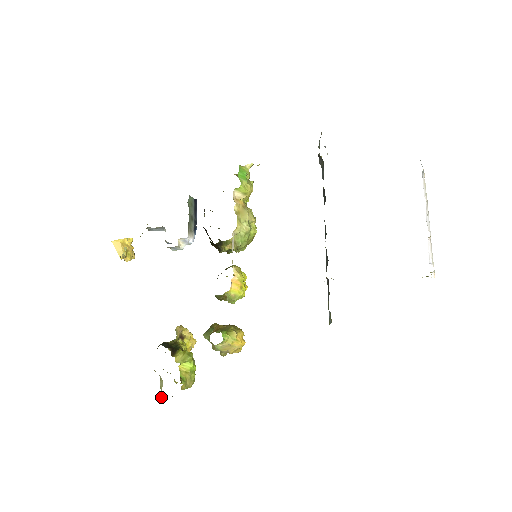
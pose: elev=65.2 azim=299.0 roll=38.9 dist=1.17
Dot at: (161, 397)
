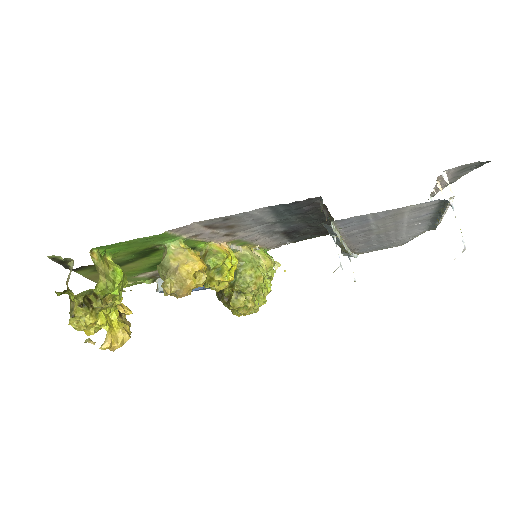
Dot at: occluded
